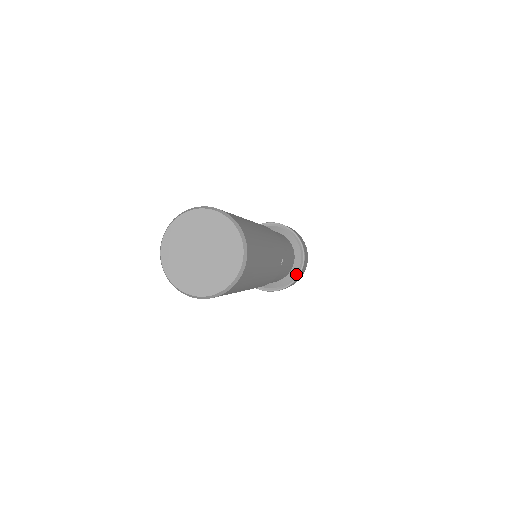
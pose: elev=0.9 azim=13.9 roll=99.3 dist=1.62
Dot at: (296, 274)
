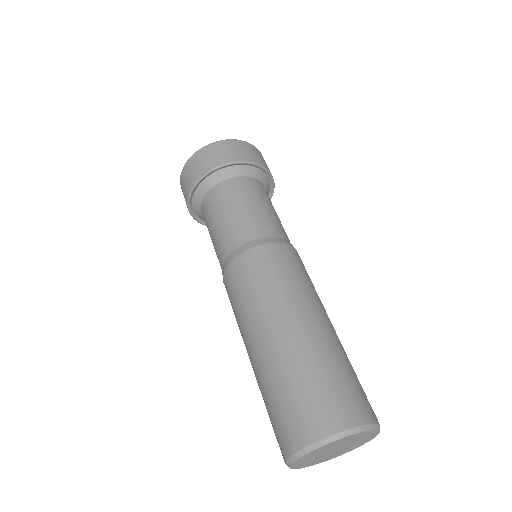
Dot at: occluded
